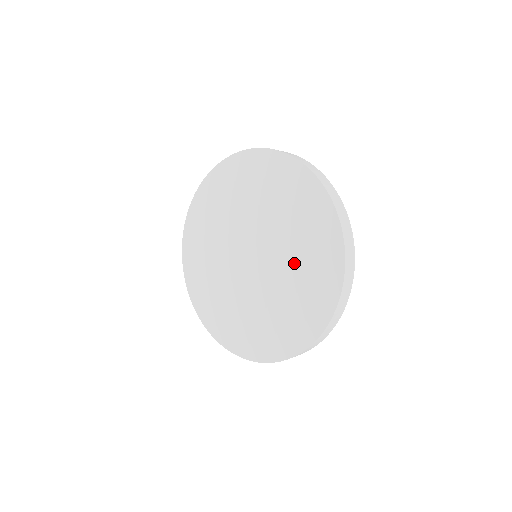
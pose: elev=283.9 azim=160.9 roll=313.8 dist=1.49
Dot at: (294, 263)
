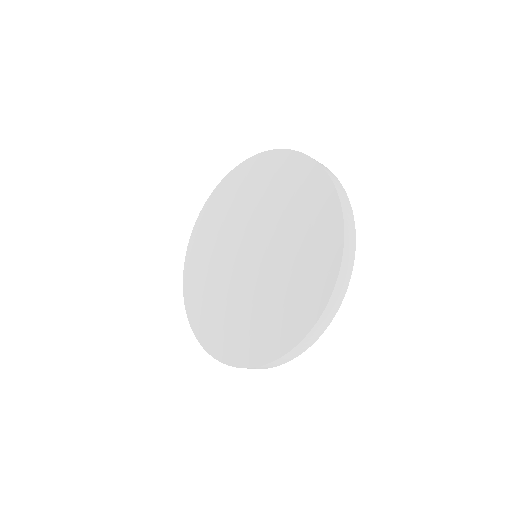
Dot at: (265, 302)
